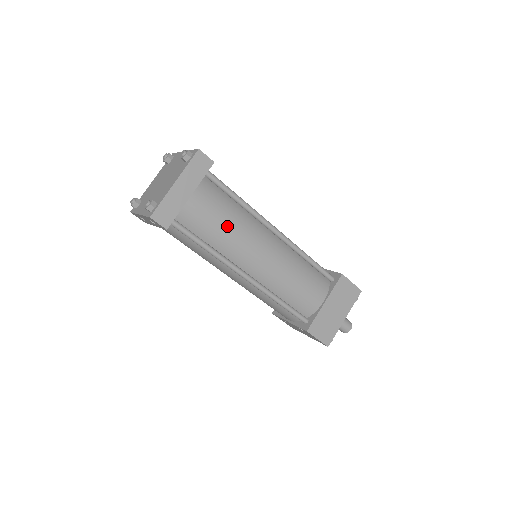
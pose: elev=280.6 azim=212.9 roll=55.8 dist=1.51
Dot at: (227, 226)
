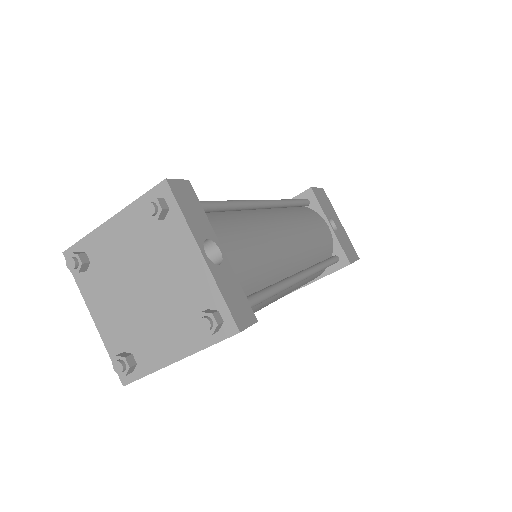
Dot at: occluded
